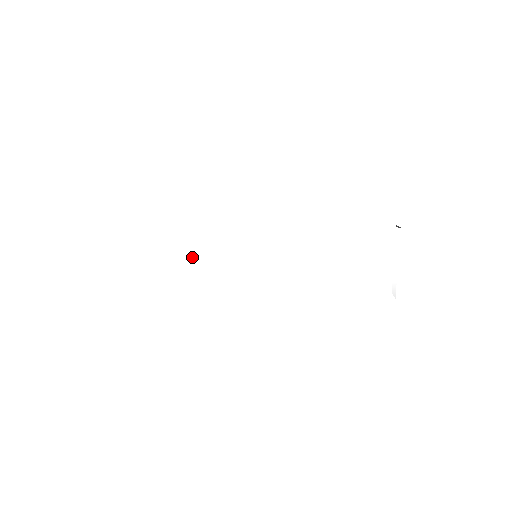
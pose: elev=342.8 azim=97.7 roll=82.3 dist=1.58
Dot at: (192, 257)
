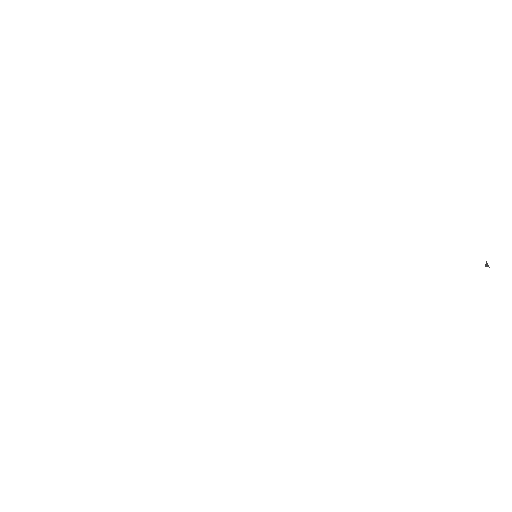
Dot at: (180, 233)
